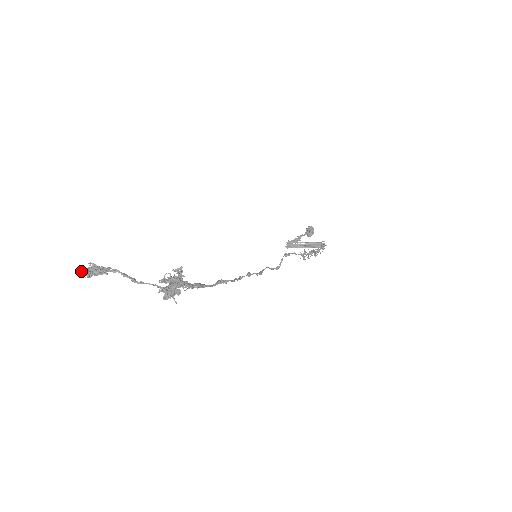
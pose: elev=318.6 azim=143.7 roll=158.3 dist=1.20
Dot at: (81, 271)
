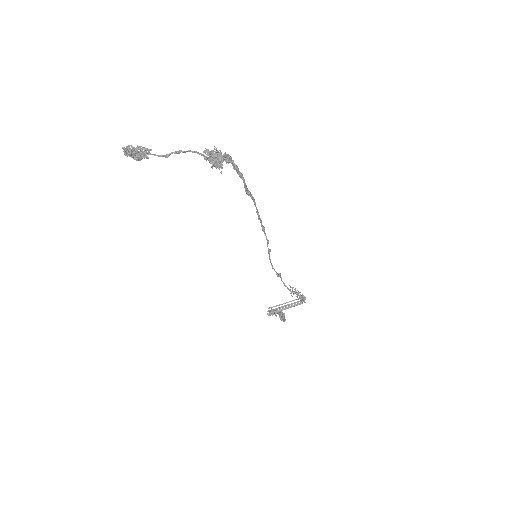
Dot at: occluded
